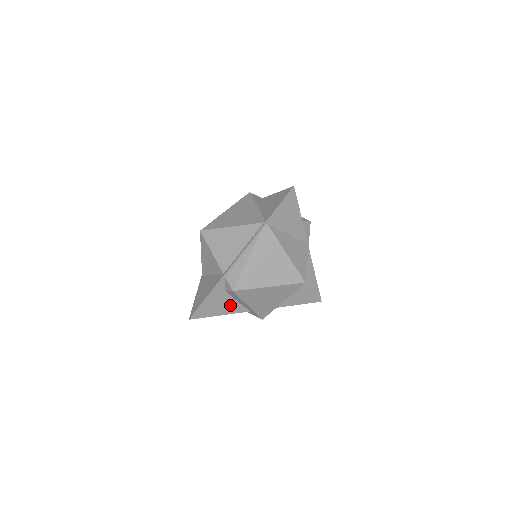
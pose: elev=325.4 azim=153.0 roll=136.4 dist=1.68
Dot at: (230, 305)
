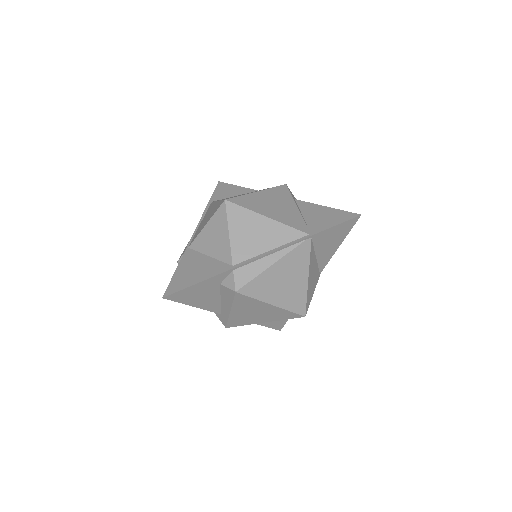
Dot at: (211, 300)
